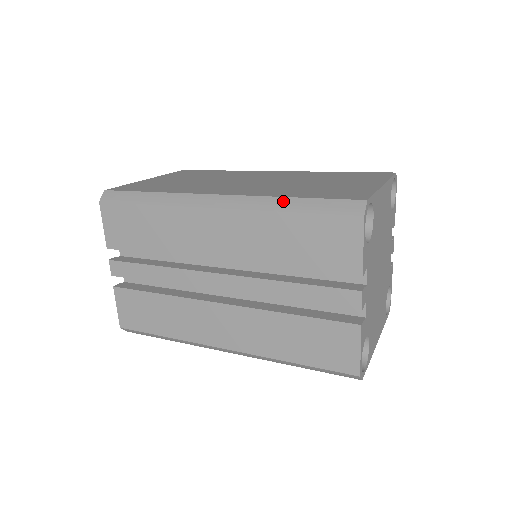
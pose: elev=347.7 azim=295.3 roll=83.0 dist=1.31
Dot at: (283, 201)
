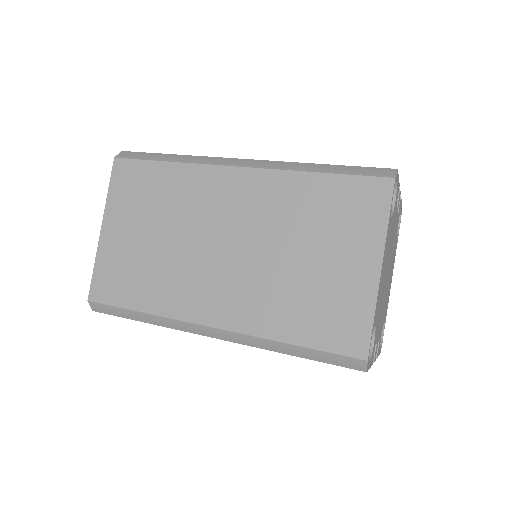
Dot at: (282, 346)
